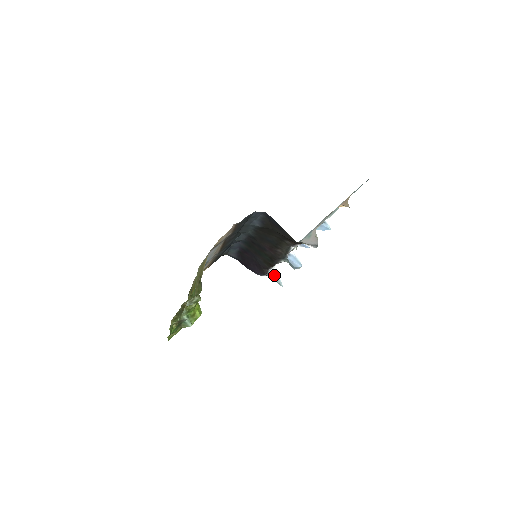
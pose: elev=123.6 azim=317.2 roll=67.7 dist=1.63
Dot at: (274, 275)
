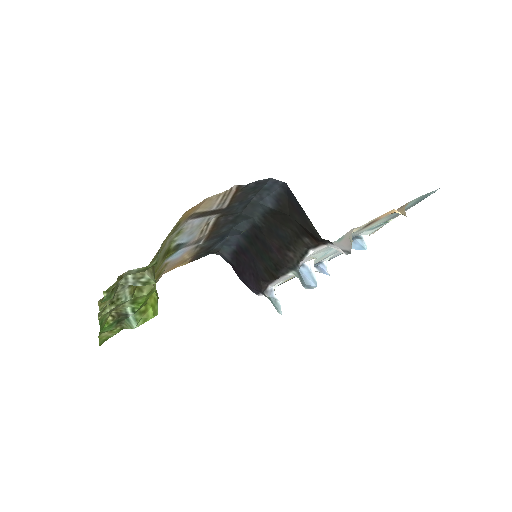
Dot at: (274, 296)
